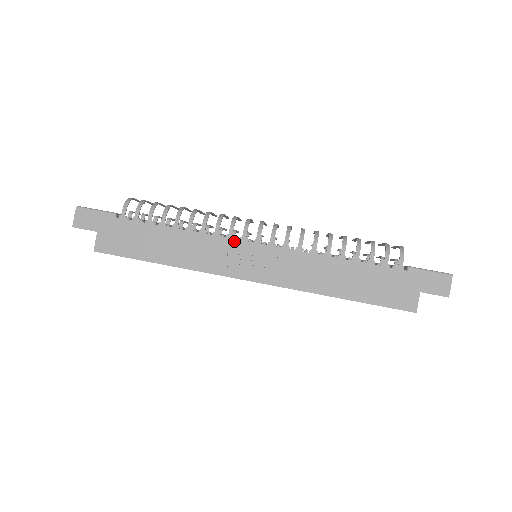
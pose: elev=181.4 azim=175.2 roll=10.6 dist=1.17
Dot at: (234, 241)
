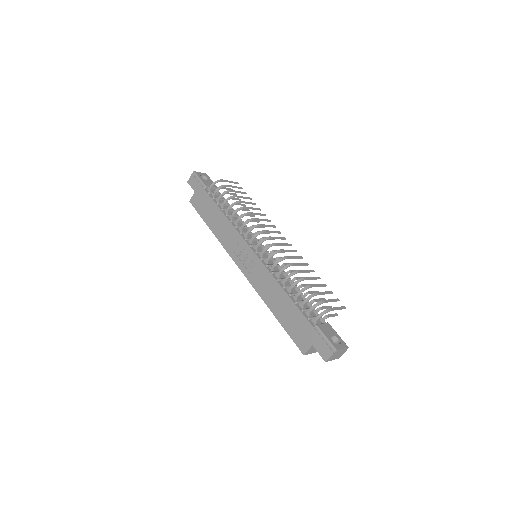
Dot at: (243, 240)
